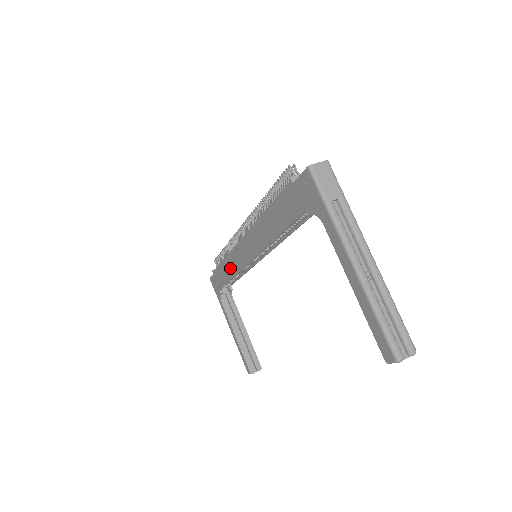
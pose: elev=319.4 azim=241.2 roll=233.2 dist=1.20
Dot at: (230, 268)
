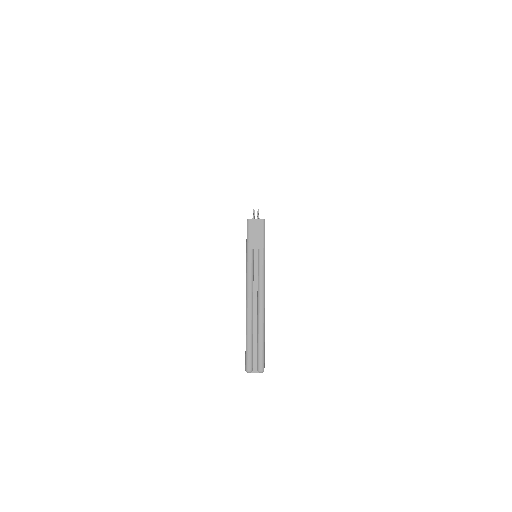
Dot at: occluded
